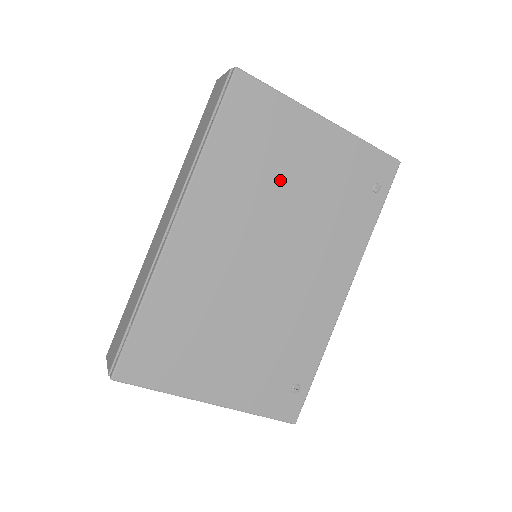
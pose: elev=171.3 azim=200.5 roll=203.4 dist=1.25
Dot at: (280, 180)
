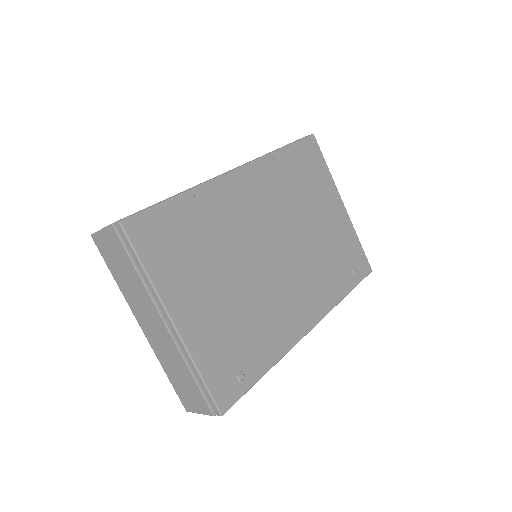
Dot at: (307, 210)
